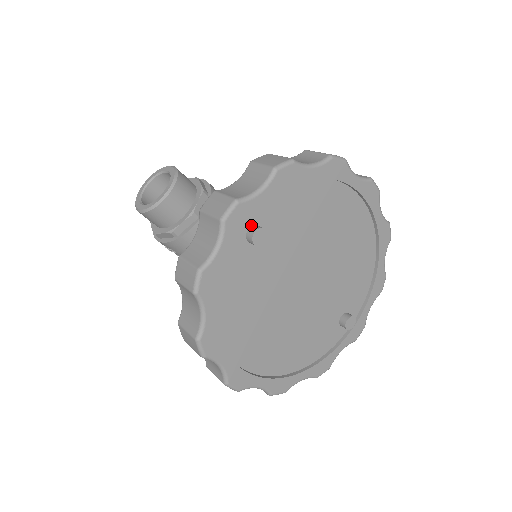
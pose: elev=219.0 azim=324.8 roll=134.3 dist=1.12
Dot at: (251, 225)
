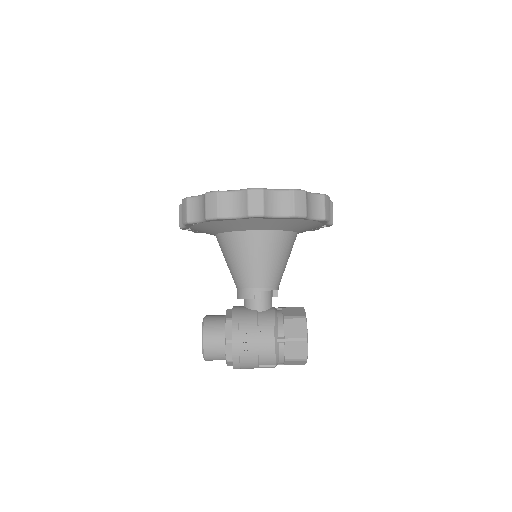
Dot at: occluded
